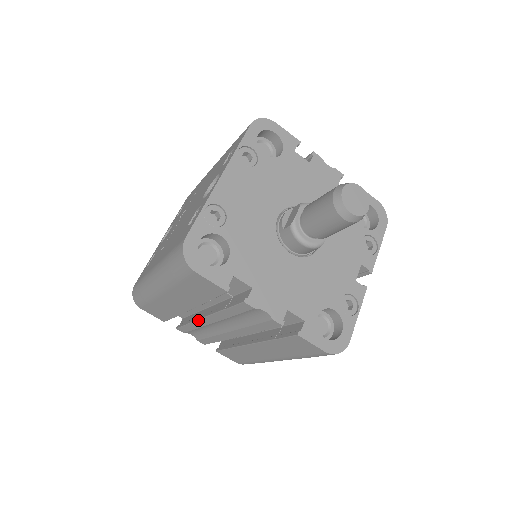
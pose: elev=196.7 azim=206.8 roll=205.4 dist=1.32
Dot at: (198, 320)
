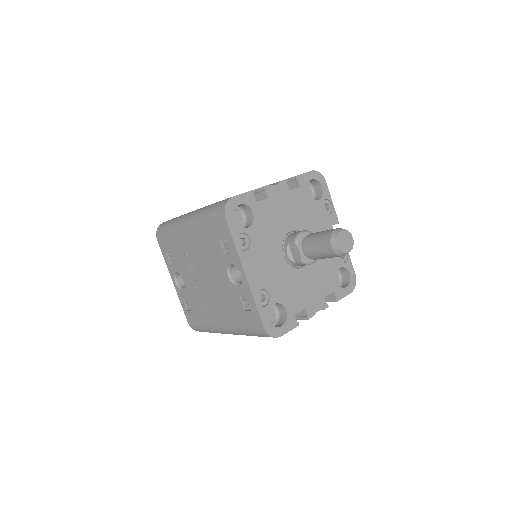
Dot at: occluded
